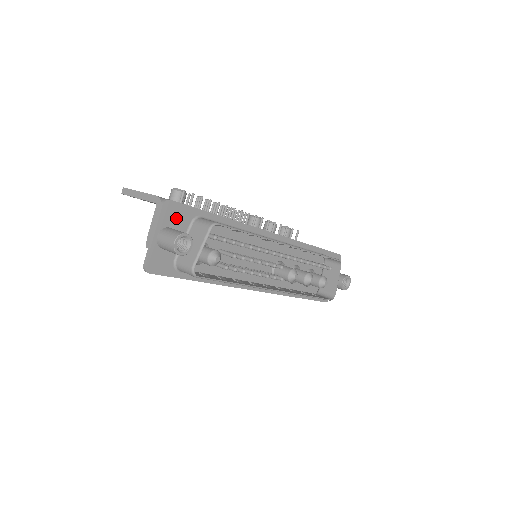
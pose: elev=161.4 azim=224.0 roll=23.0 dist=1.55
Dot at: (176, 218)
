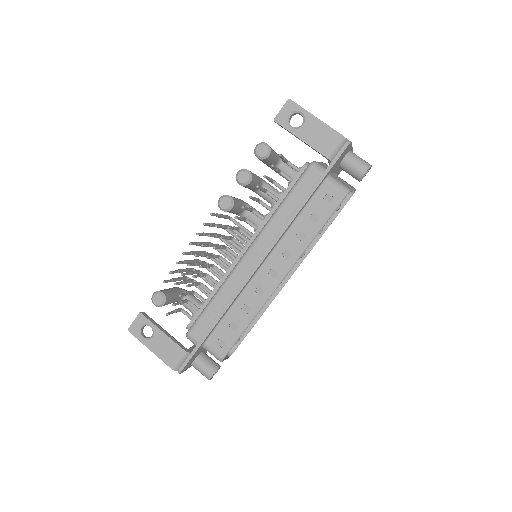
Dot at: (192, 359)
